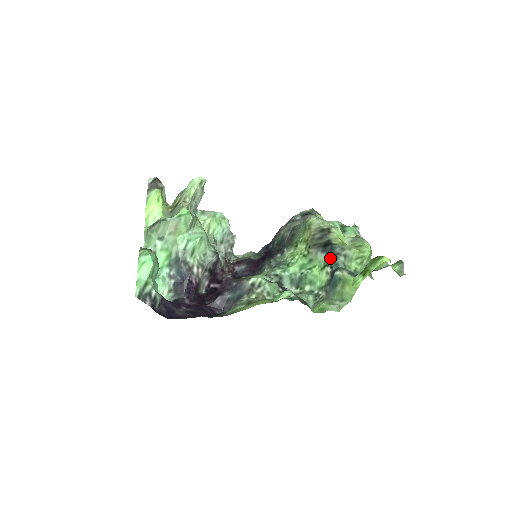
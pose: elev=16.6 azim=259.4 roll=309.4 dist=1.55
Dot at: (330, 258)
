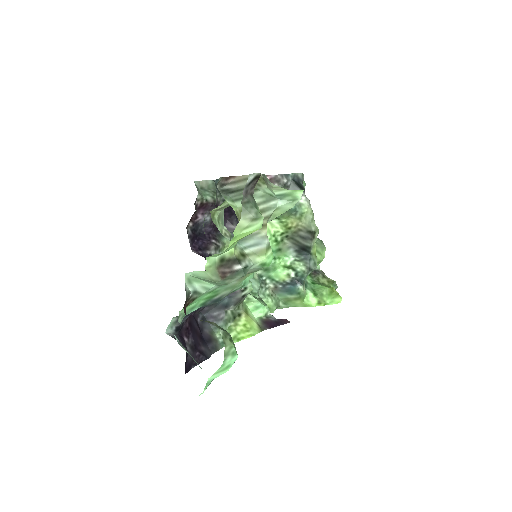
Dot at: (301, 266)
